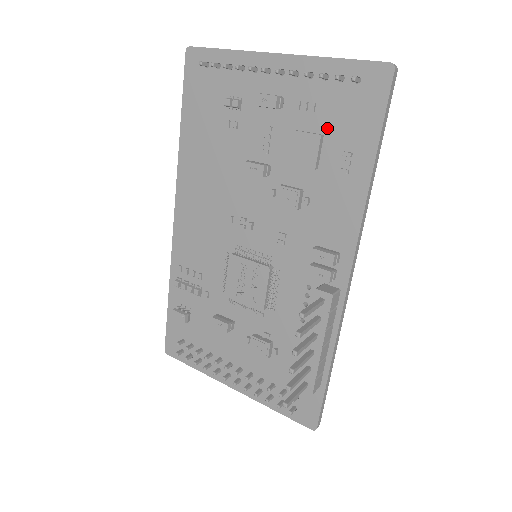
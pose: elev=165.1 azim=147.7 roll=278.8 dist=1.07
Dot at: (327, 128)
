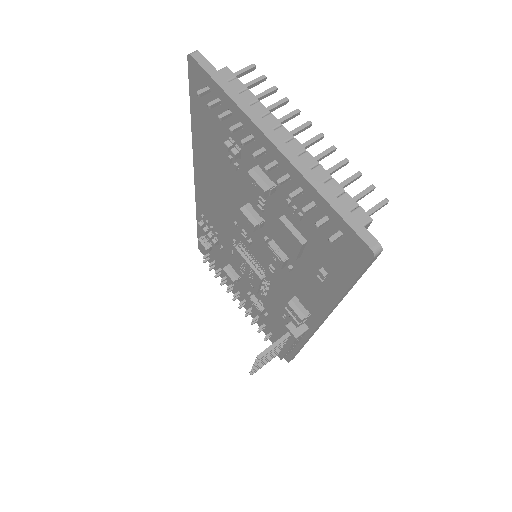
Dot at: (310, 240)
